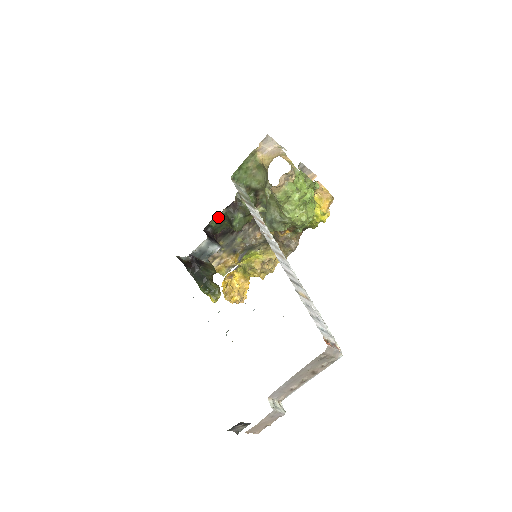
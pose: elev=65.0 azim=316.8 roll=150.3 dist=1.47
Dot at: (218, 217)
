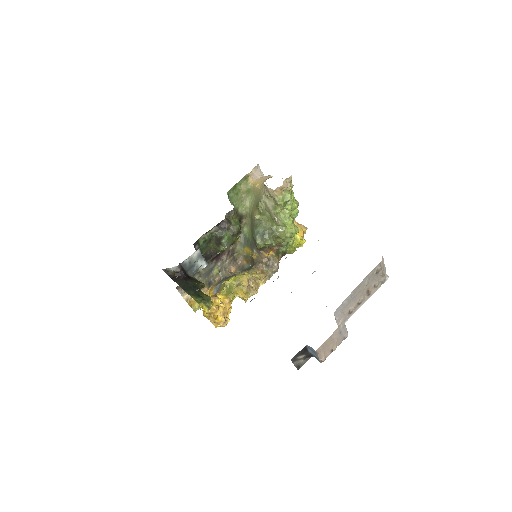
Dot at: occluded
